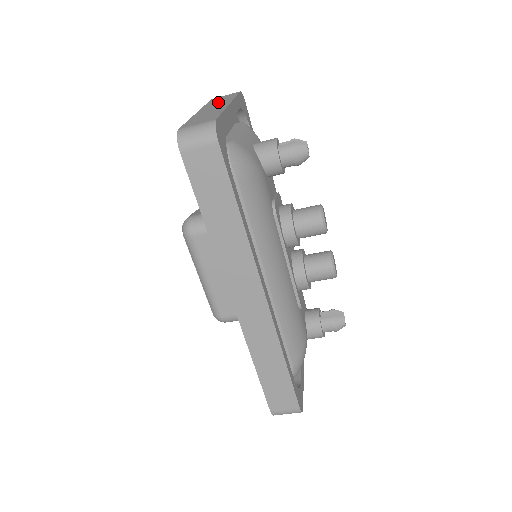
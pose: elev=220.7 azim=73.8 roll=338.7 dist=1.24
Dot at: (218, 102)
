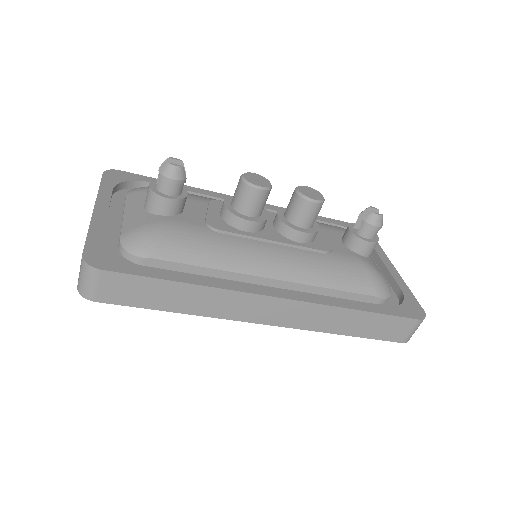
Dot at: occluded
